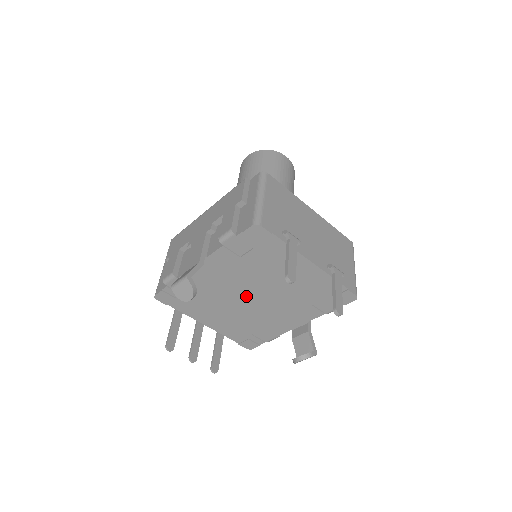
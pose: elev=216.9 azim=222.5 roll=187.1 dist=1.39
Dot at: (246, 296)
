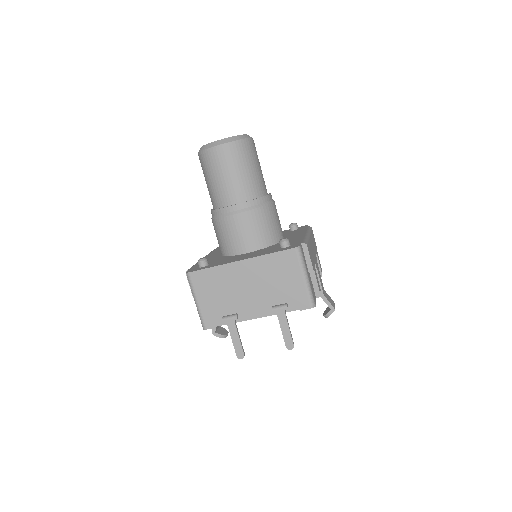
Dot at: occluded
